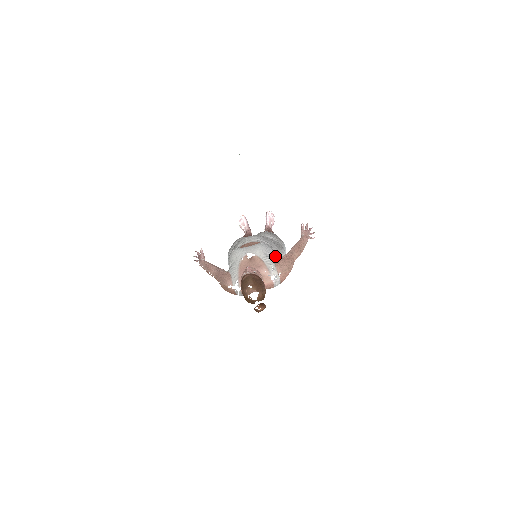
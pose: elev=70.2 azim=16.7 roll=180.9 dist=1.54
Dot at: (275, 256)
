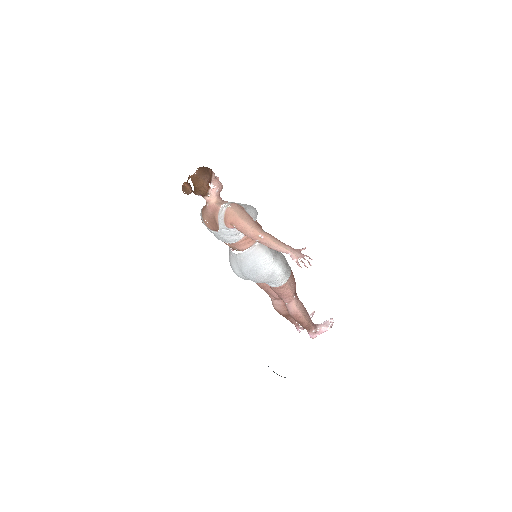
Dot at: occluded
